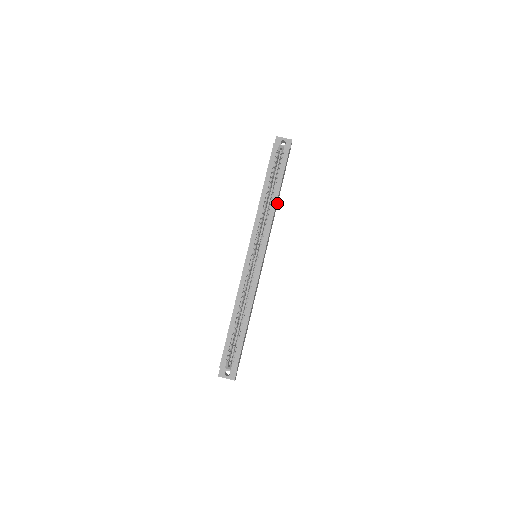
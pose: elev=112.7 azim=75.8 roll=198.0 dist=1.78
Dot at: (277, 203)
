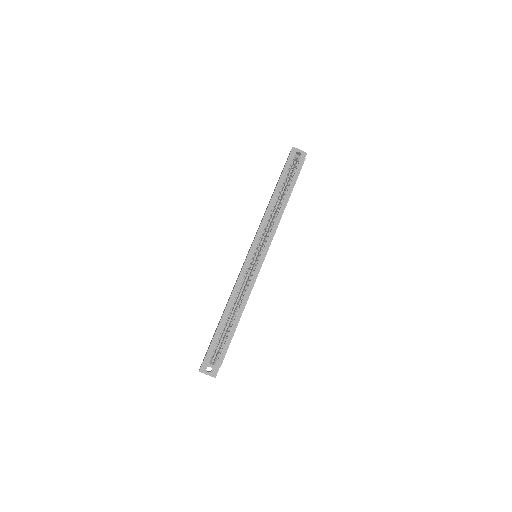
Dot at: occluded
